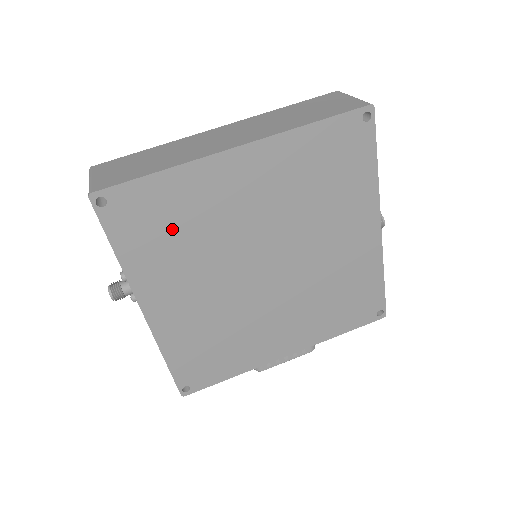
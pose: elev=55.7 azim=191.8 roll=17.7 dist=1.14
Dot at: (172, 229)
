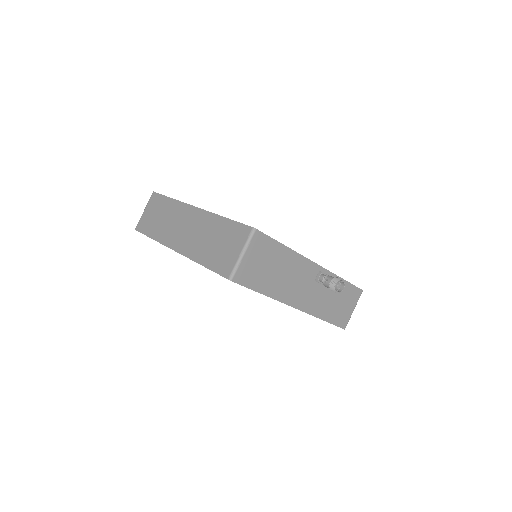
Dot at: occluded
